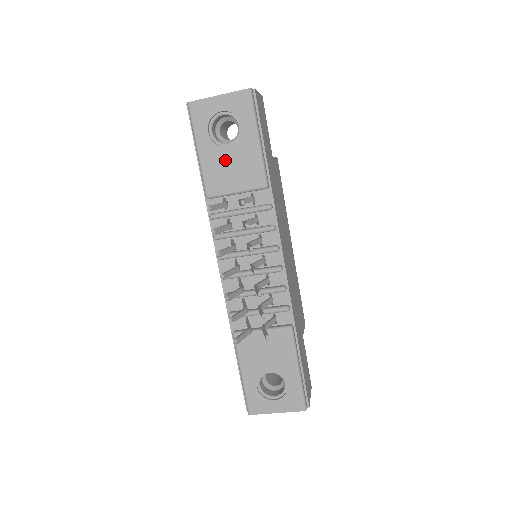
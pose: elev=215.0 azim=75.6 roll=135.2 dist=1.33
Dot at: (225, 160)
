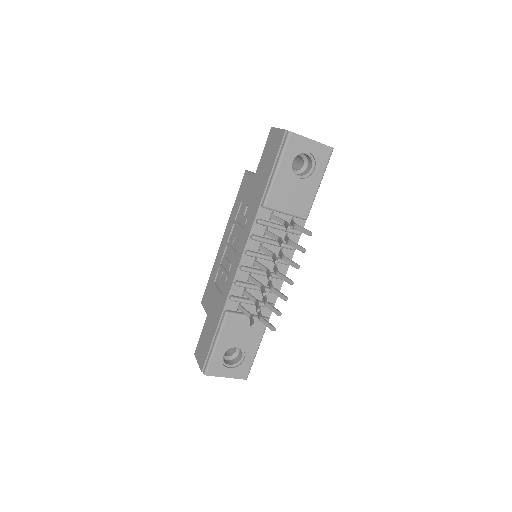
Dot at: (292, 187)
